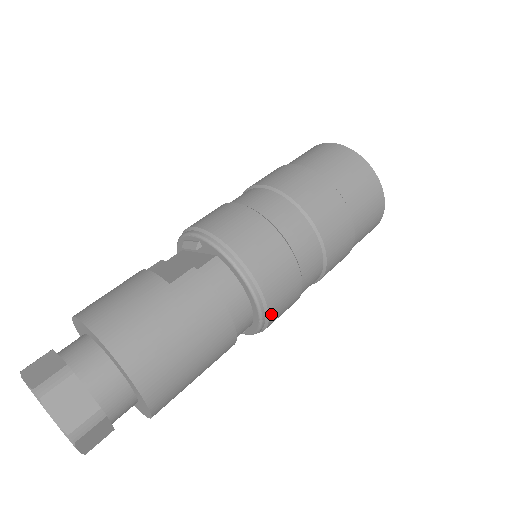
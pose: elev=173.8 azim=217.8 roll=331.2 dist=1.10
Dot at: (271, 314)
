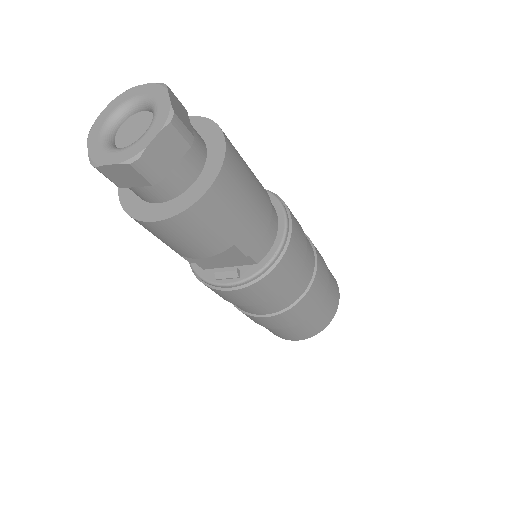
Dot at: (284, 258)
